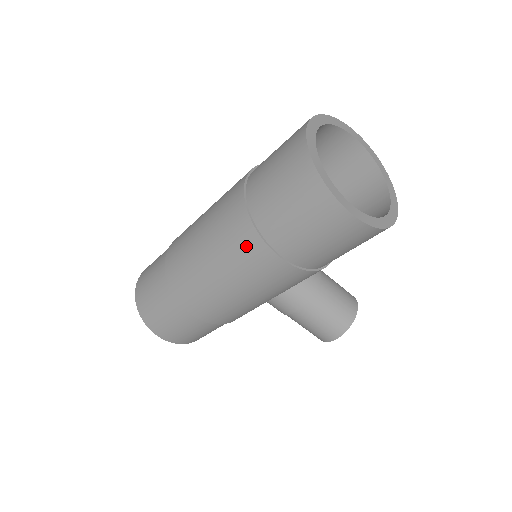
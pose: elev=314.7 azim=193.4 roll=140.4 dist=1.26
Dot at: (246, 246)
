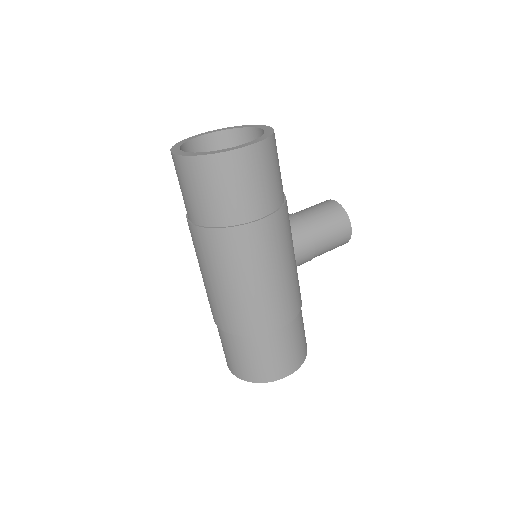
Dot at: (240, 243)
